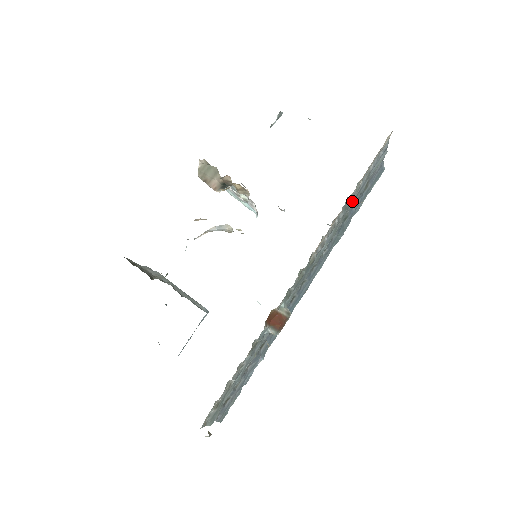
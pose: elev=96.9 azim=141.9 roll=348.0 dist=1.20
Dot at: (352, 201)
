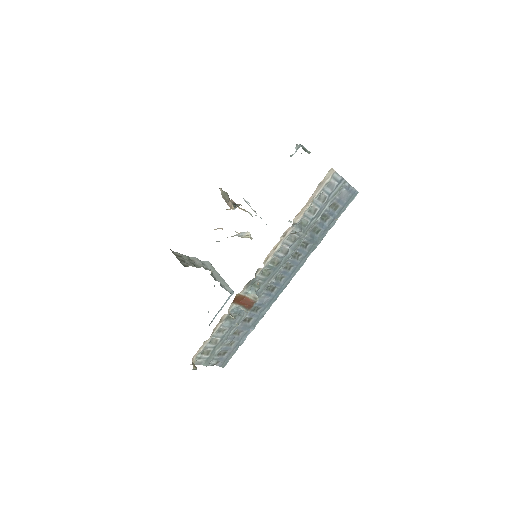
Dot at: (312, 220)
